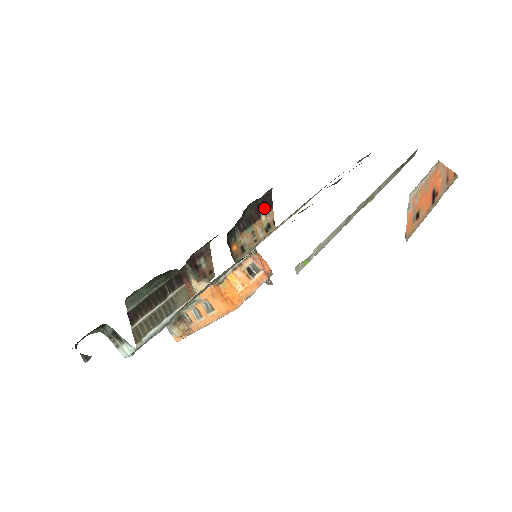
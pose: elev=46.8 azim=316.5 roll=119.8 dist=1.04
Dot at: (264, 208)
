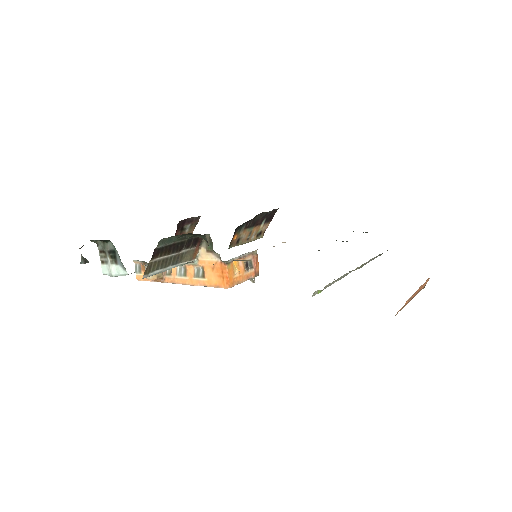
Dot at: (267, 219)
